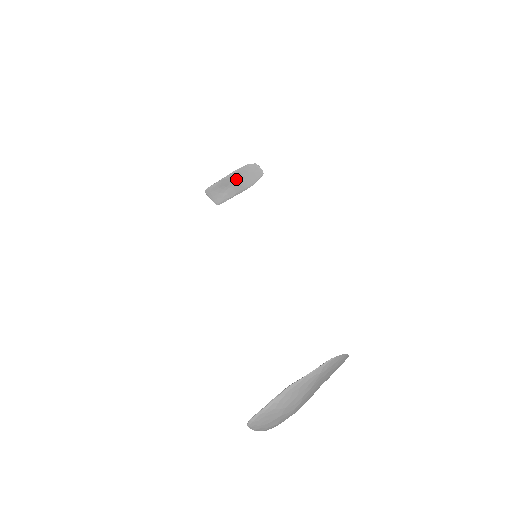
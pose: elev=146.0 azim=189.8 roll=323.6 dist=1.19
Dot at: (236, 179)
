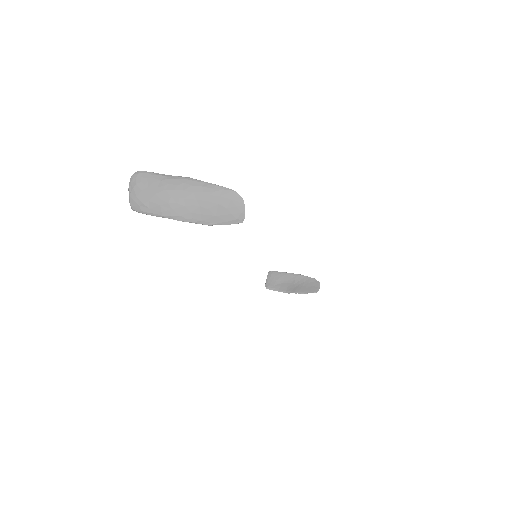
Dot at: (296, 281)
